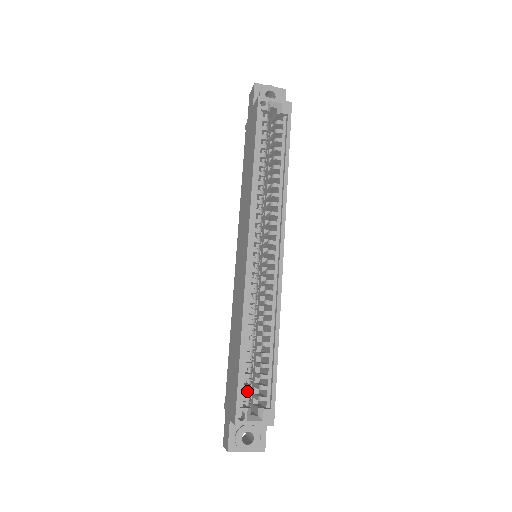
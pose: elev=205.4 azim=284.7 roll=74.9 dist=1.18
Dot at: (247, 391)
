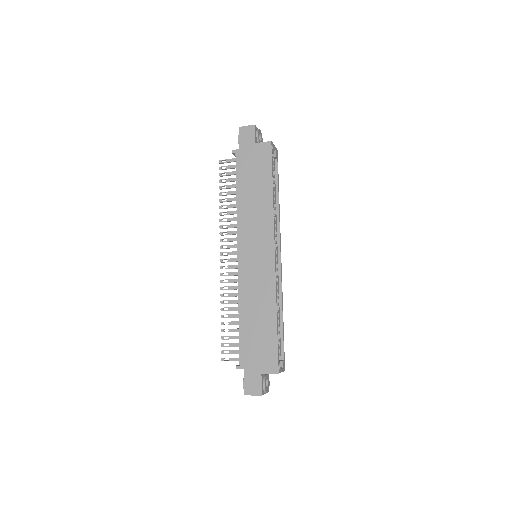
Dot at: occluded
